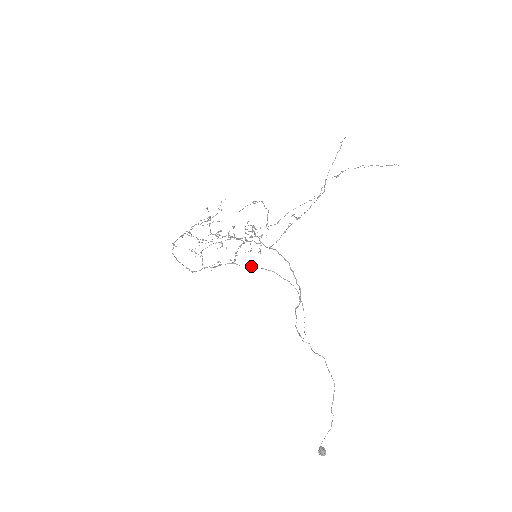
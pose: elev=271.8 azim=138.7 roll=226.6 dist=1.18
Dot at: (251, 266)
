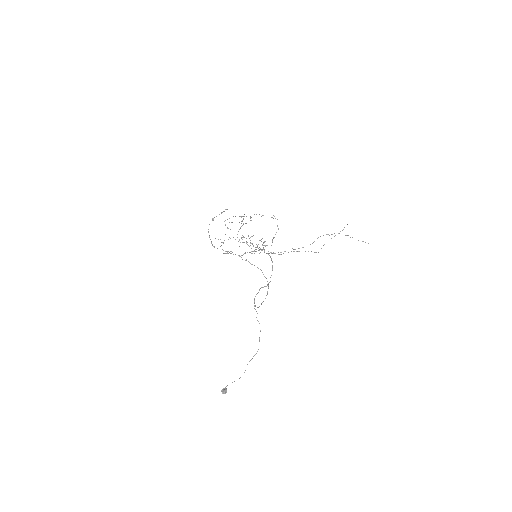
Dot at: (249, 262)
